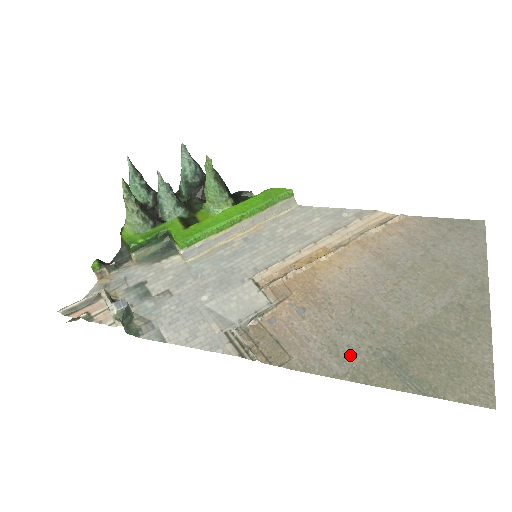
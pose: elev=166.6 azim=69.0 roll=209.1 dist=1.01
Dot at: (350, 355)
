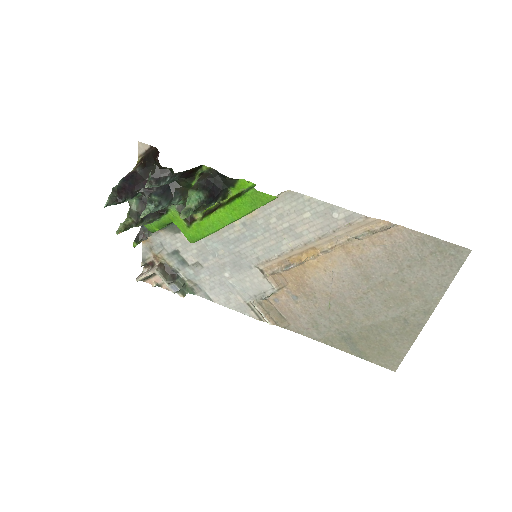
Dot at: (324, 331)
